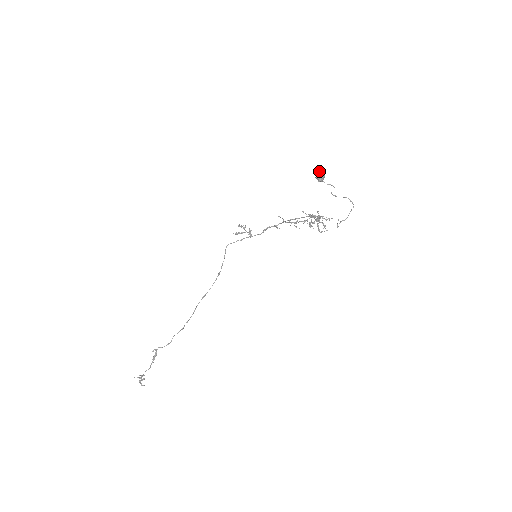
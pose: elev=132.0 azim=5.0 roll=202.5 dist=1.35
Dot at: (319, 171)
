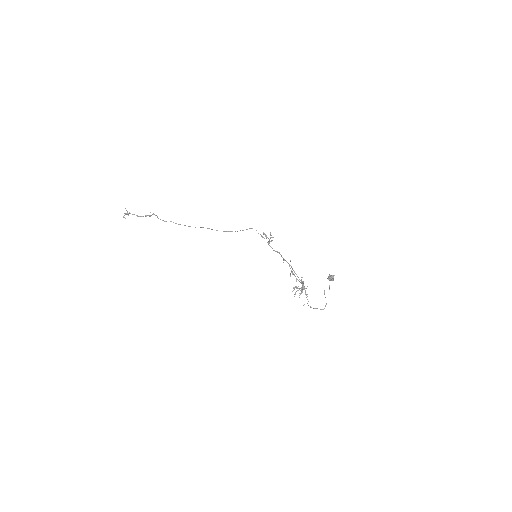
Dot at: occluded
